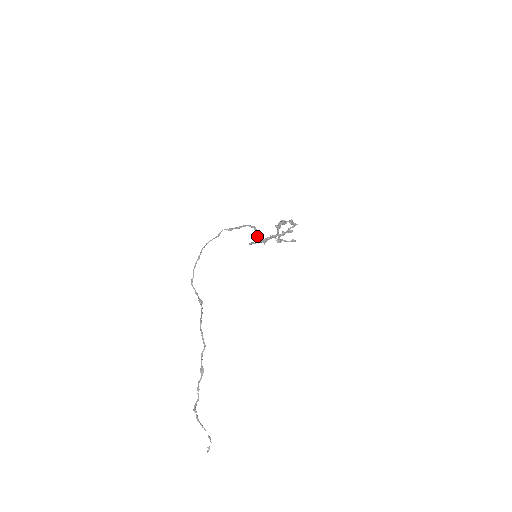
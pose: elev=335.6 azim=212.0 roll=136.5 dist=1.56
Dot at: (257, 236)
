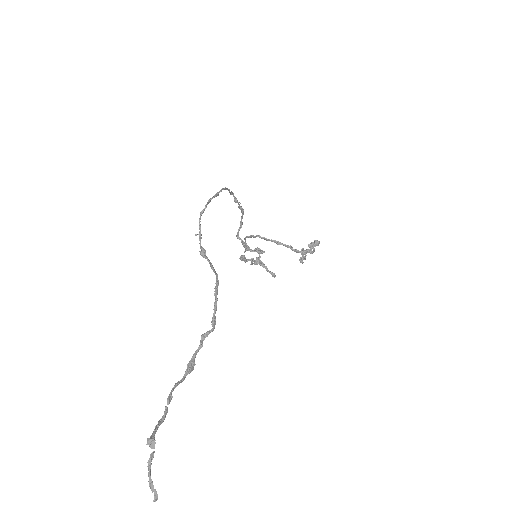
Dot at: occluded
